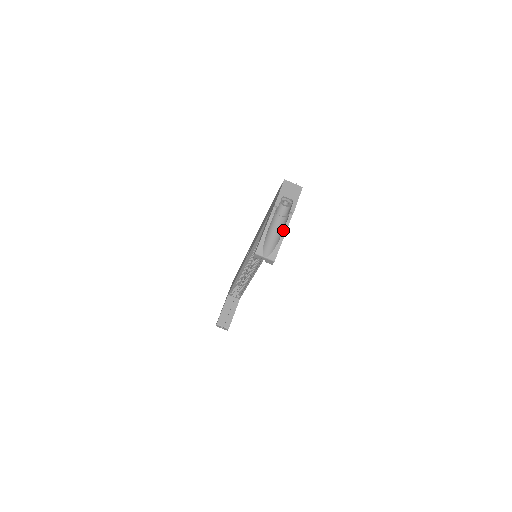
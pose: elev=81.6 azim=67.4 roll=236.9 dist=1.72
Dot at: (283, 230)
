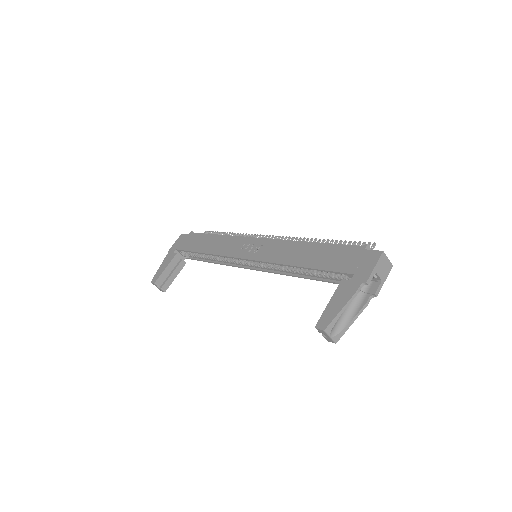
Dot at: (359, 311)
